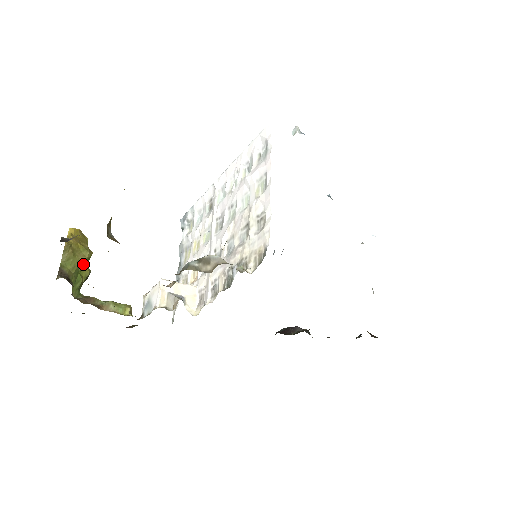
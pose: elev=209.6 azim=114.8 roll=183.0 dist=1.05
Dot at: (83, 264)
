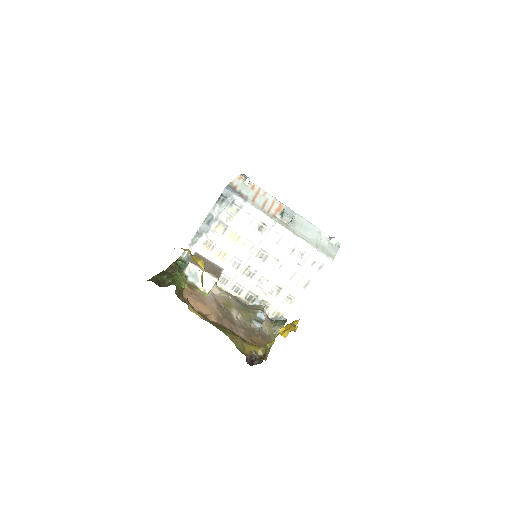
Dot at: occluded
